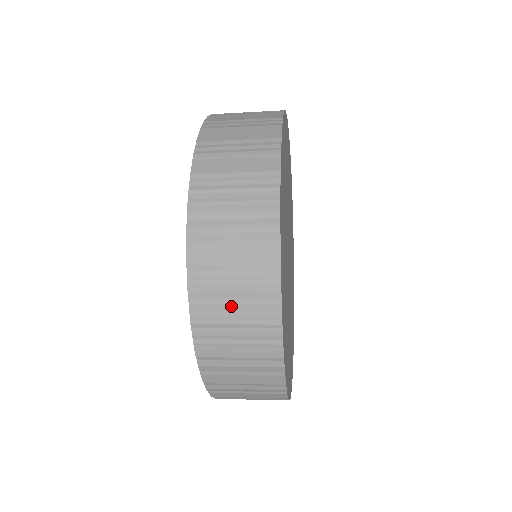
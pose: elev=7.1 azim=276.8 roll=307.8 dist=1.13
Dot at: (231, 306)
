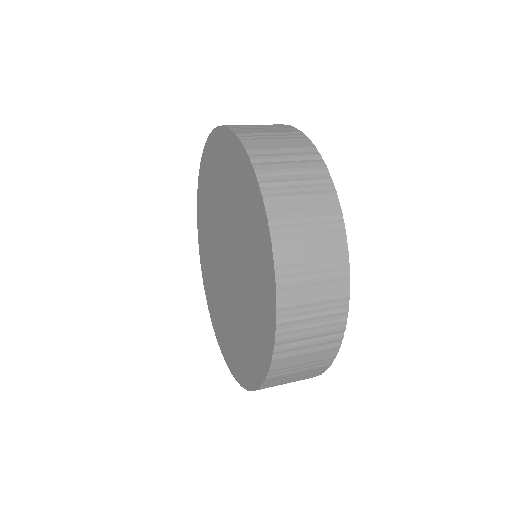
Dot at: (292, 378)
